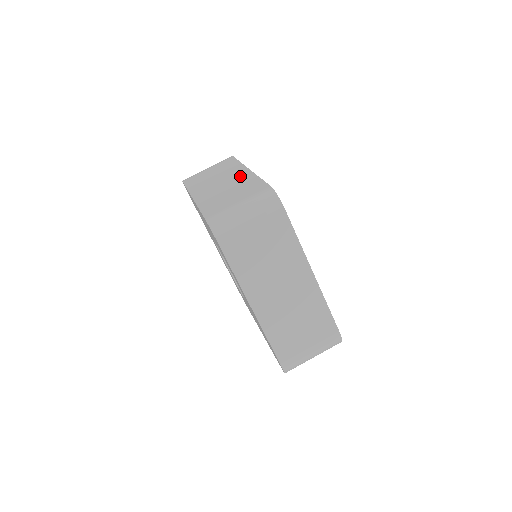
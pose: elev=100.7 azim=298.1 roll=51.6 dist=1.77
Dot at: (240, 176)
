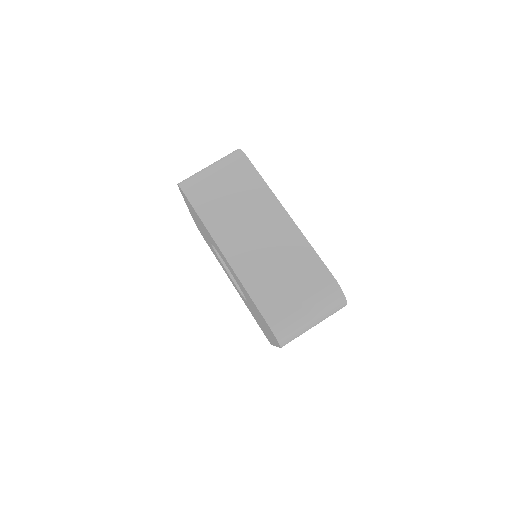
Dot at: occluded
